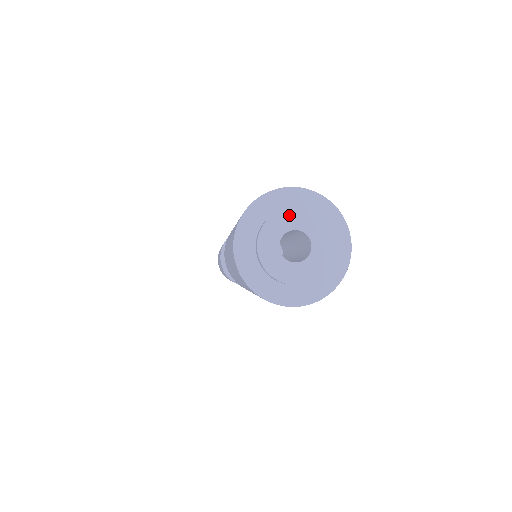
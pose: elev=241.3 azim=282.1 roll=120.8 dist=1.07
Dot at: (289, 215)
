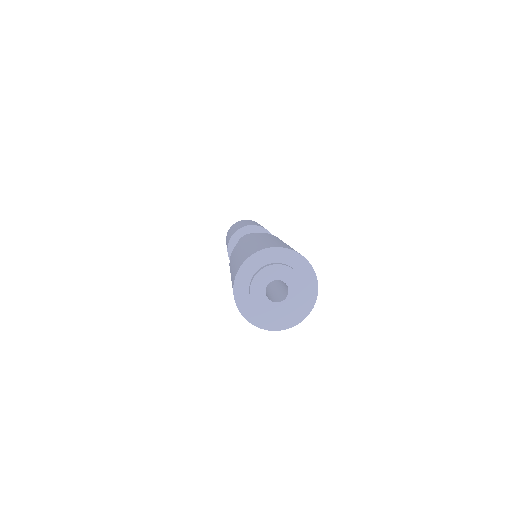
Dot at: (288, 272)
